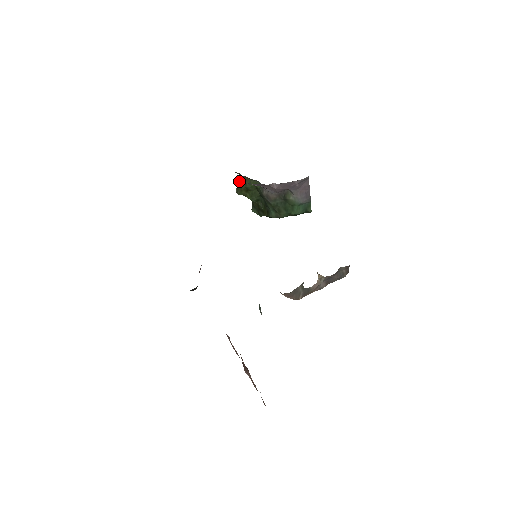
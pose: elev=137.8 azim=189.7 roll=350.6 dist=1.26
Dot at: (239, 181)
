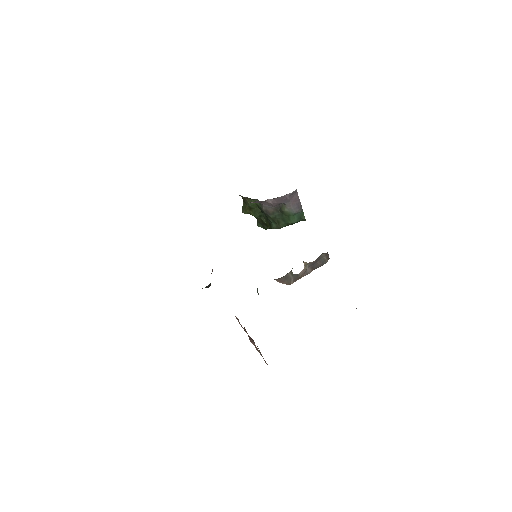
Dot at: (243, 202)
